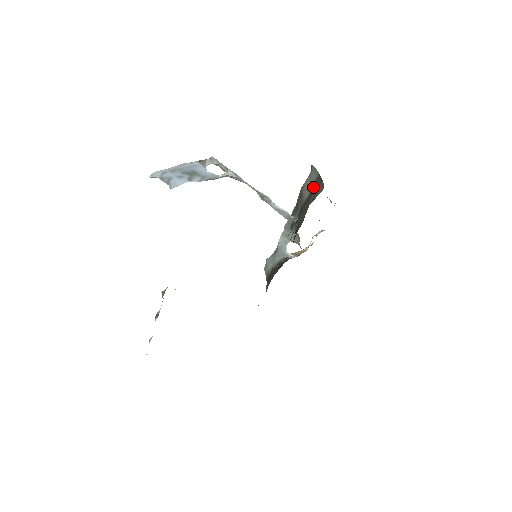
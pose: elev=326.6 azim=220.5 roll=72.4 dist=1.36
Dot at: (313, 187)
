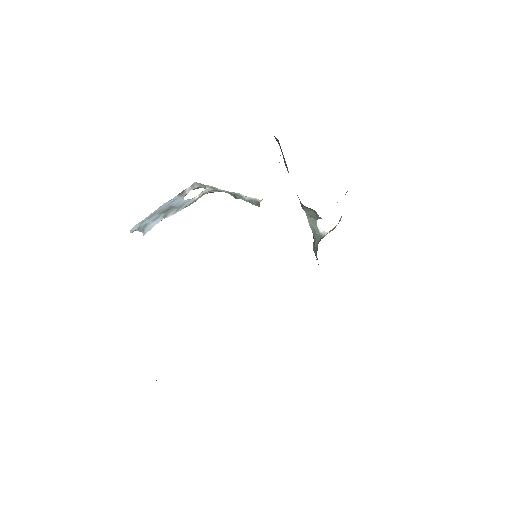
Dot at: (283, 157)
